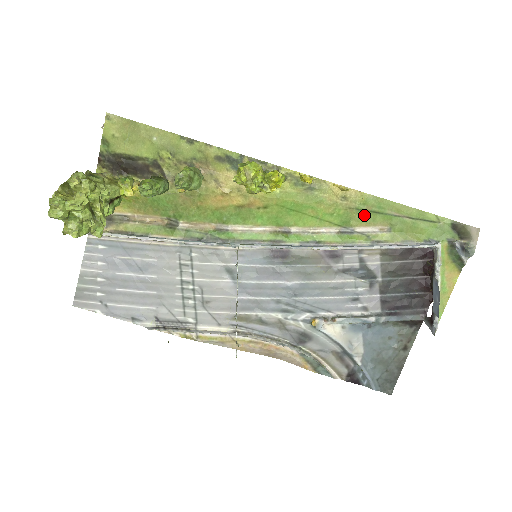
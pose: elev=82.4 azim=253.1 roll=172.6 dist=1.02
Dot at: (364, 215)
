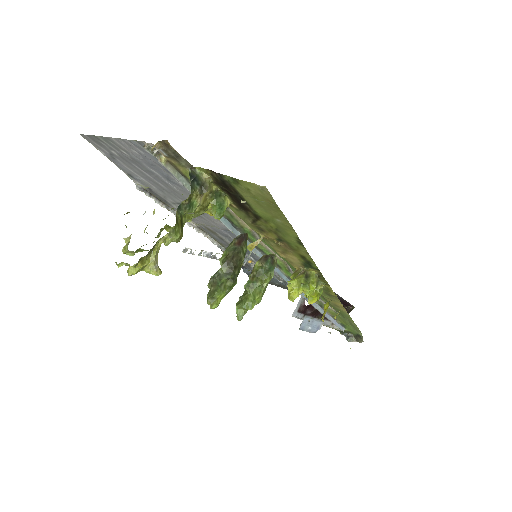
Dot at: (334, 308)
